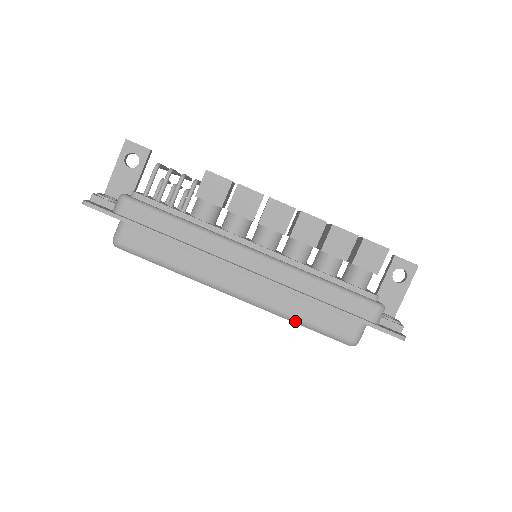
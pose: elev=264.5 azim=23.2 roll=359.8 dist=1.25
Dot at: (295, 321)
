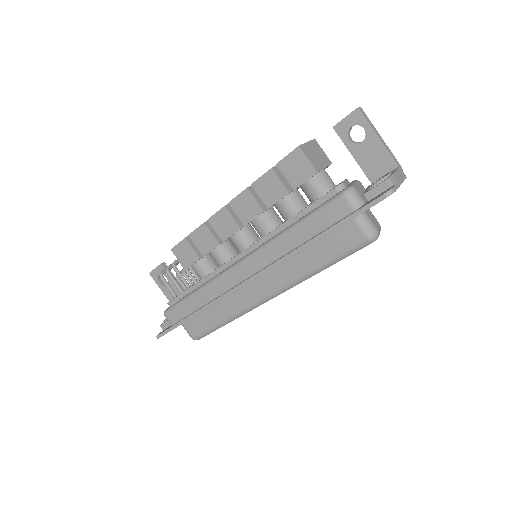
Dot at: (316, 272)
